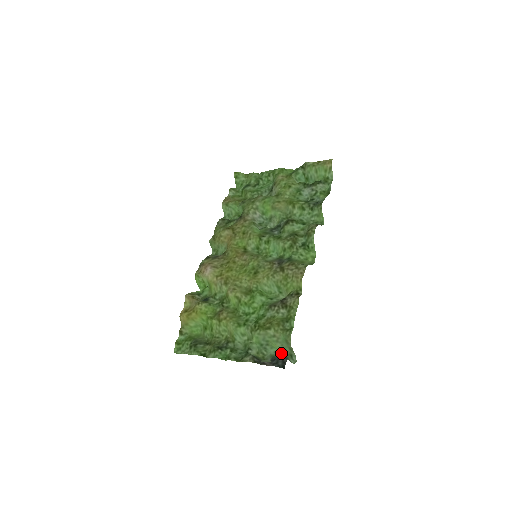
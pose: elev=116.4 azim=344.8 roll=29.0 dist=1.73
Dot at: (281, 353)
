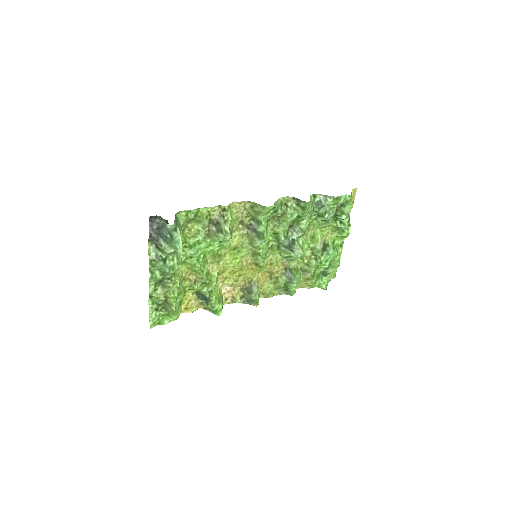
Dot at: occluded
